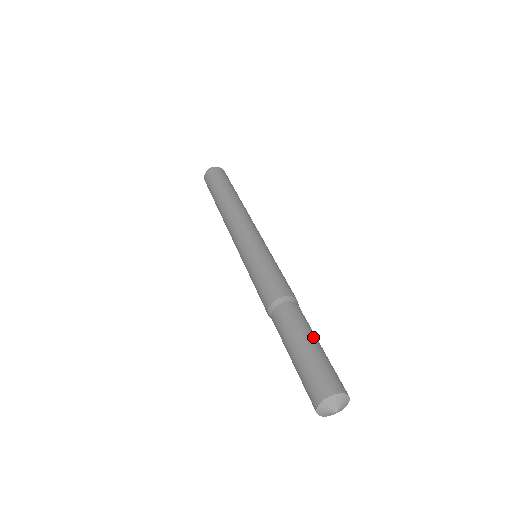
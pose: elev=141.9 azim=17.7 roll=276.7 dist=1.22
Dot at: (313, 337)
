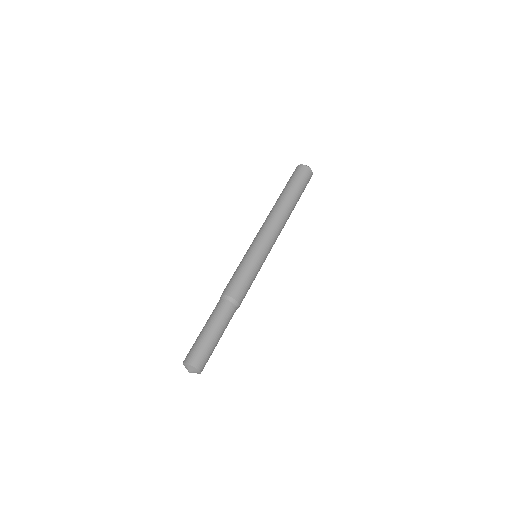
Dot at: (217, 330)
